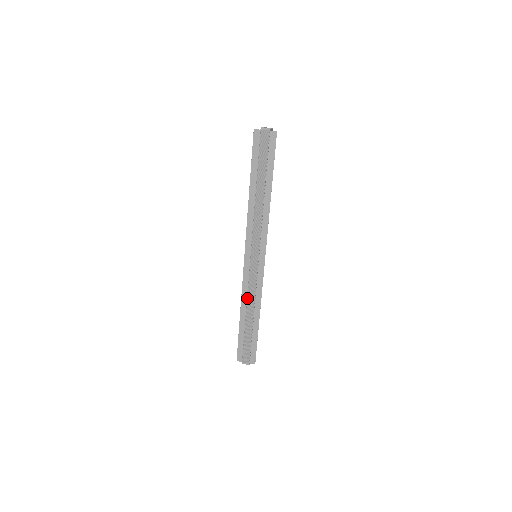
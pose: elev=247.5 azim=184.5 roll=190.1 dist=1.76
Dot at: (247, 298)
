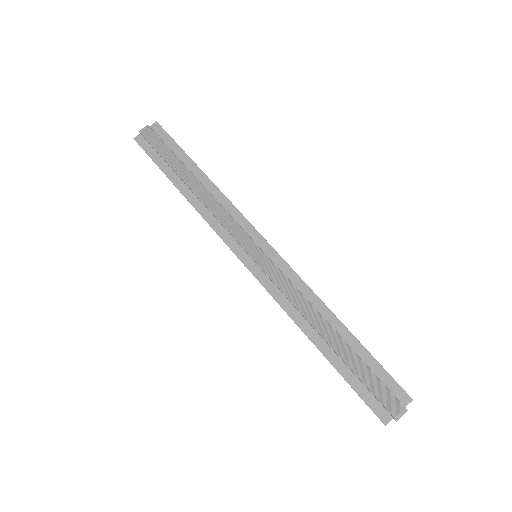
Dot at: (296, 309)
